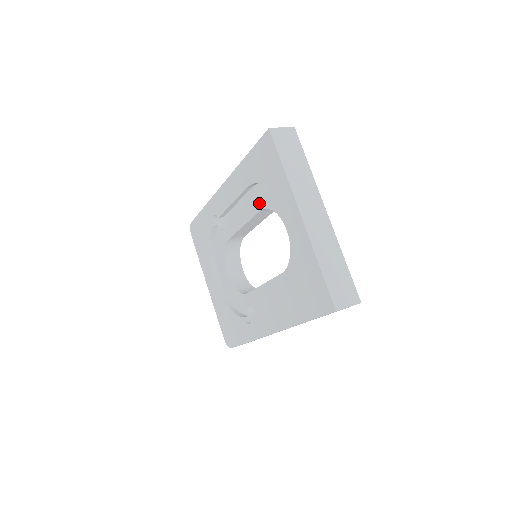
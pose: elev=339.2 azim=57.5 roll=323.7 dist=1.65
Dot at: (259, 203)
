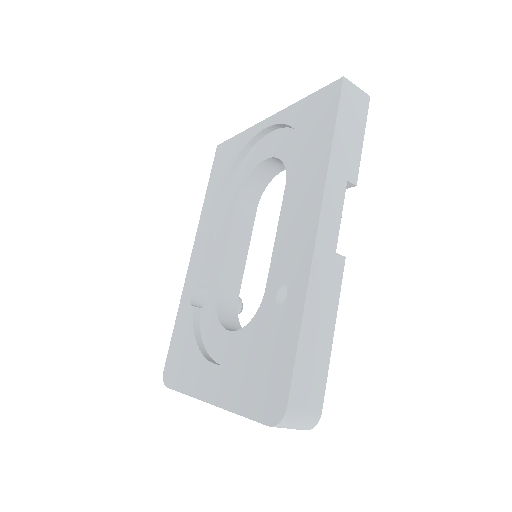
Dot at: (233, 199)
